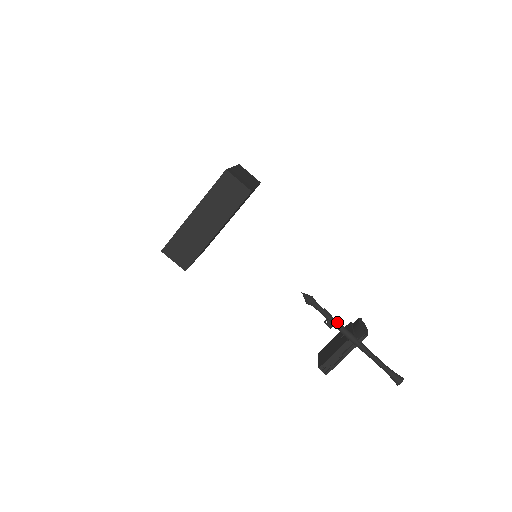
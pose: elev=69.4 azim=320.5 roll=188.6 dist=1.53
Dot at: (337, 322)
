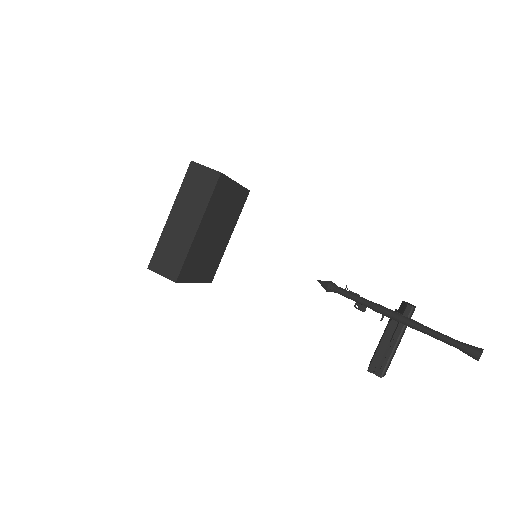
Dot at: (369, 301)
